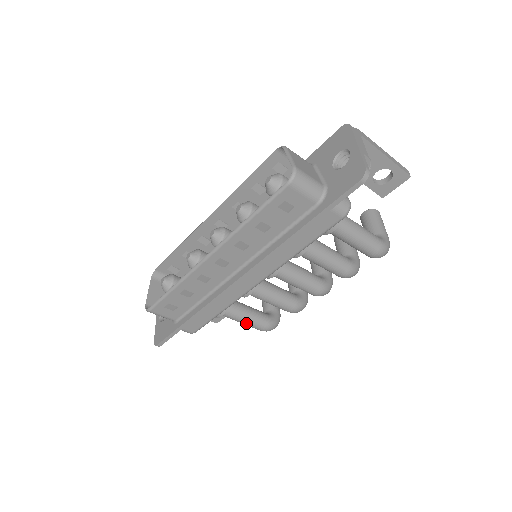
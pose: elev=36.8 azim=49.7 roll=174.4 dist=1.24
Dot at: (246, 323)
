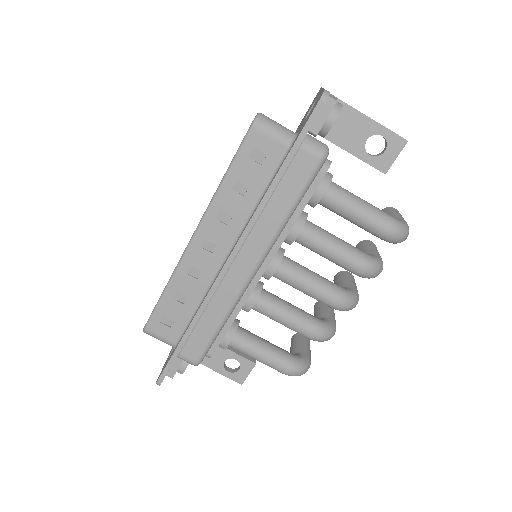
Dot at: (262, 358)
